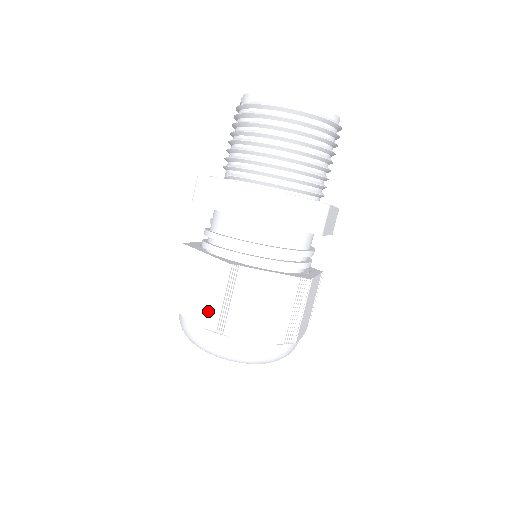
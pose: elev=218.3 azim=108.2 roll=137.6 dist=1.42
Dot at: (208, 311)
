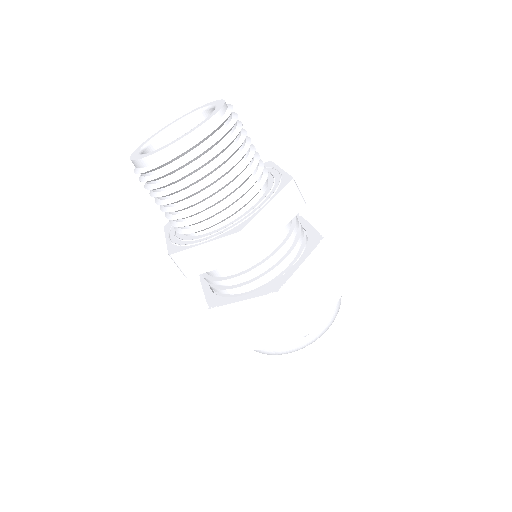
Dot at: occluded
